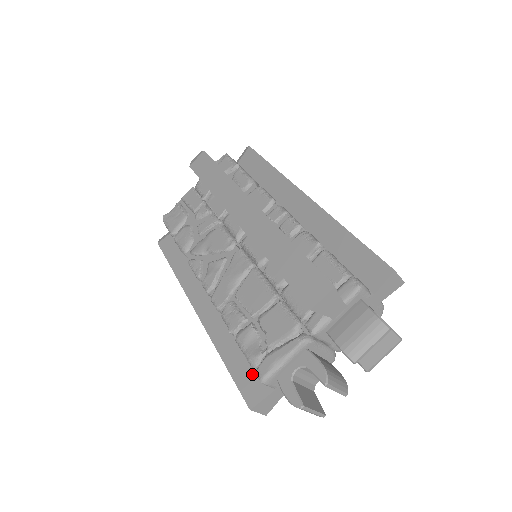
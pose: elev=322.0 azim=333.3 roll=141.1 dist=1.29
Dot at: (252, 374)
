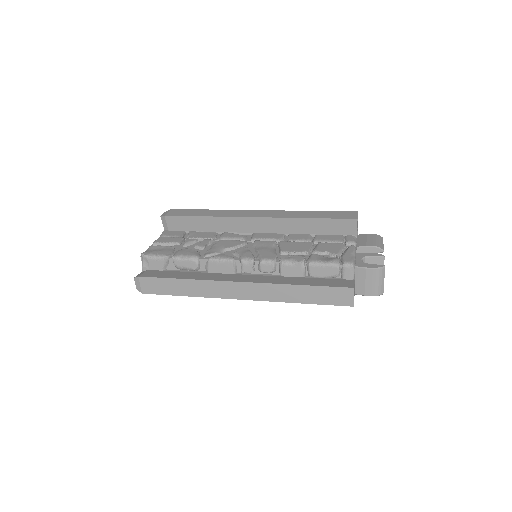
Dot at: (331, 281)
